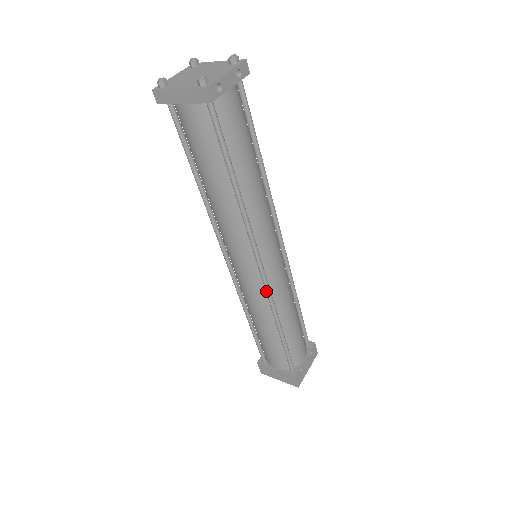
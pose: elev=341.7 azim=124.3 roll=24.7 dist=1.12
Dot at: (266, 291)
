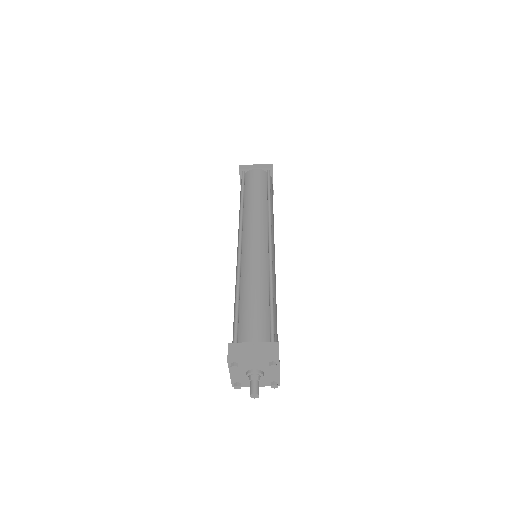
Dot at: (270, 255)
